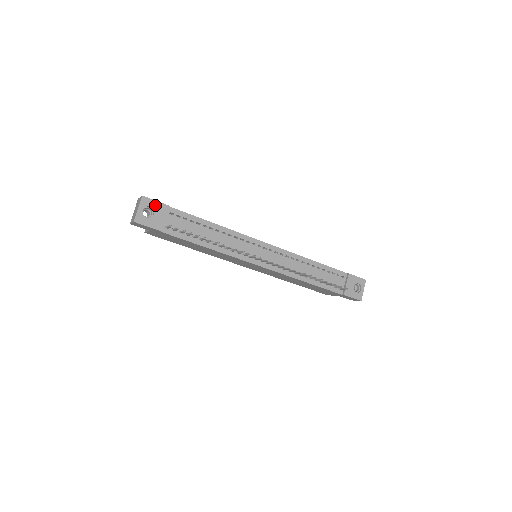
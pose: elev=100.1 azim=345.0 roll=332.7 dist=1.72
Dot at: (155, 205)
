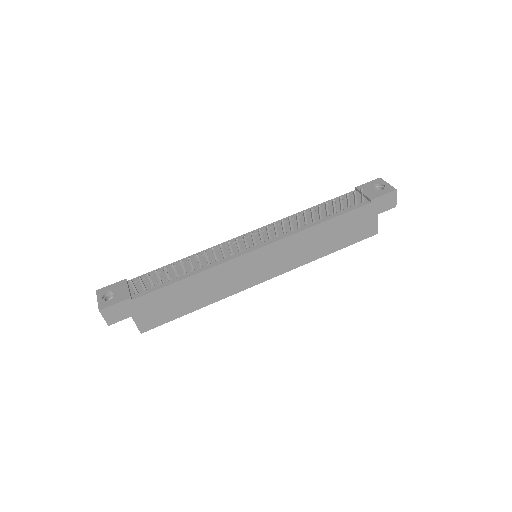
Dot at: (112, 287)
